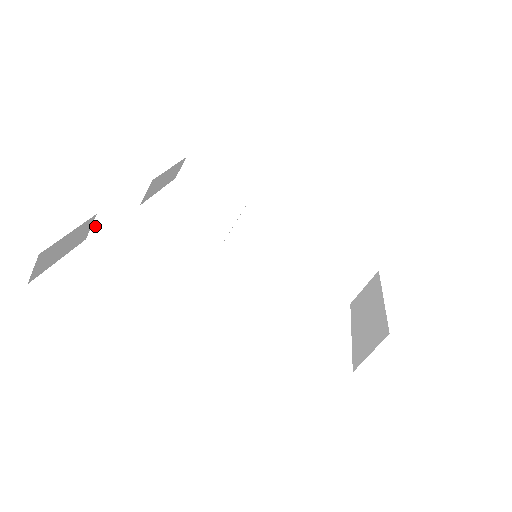
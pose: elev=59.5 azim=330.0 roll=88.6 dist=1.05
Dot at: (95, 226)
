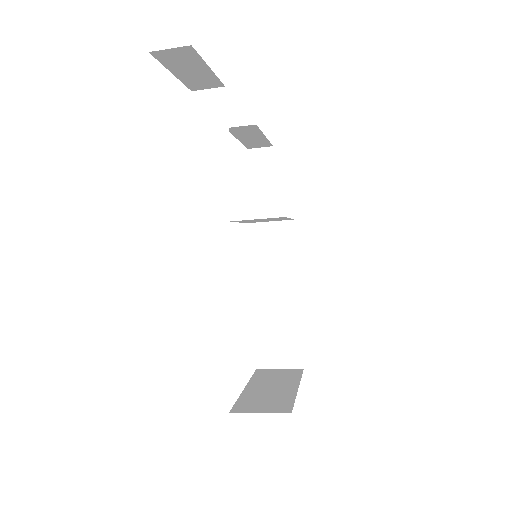
Dot at: (212, 92)
